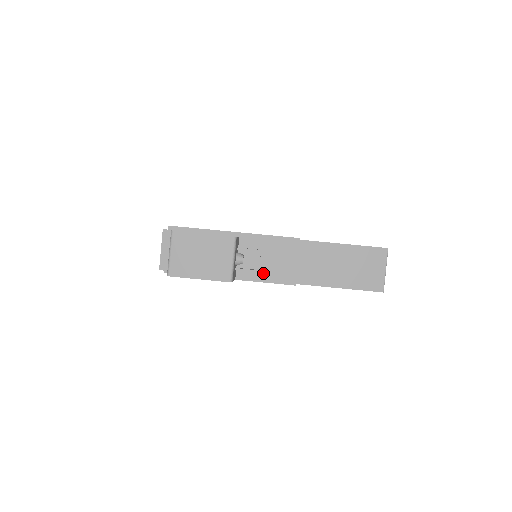
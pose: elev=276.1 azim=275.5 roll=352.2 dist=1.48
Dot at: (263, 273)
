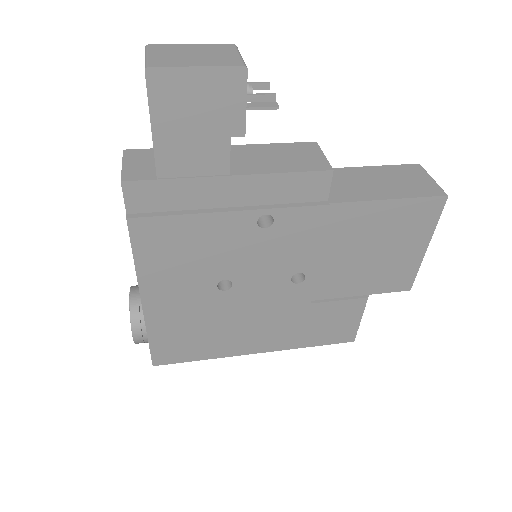
Dot at: (280, 167)
